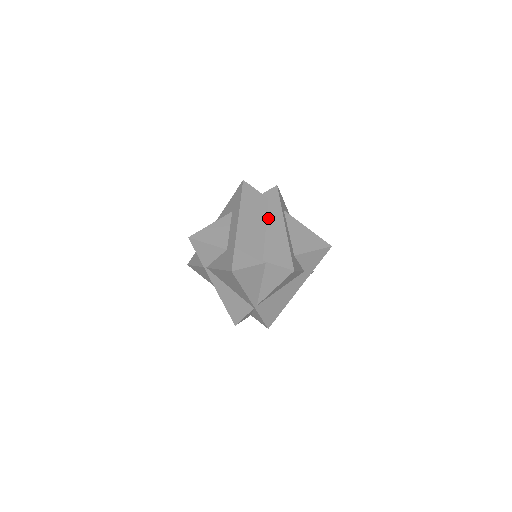
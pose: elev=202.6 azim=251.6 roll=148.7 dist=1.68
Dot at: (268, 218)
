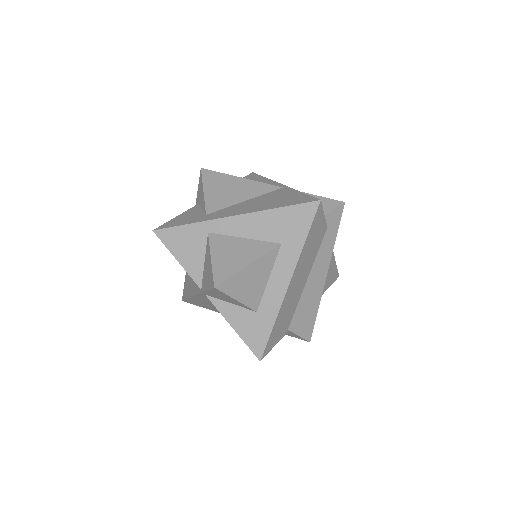
Dot at: (315, 263)
